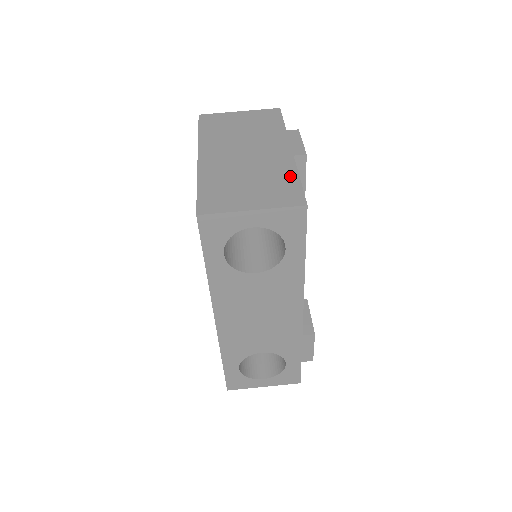
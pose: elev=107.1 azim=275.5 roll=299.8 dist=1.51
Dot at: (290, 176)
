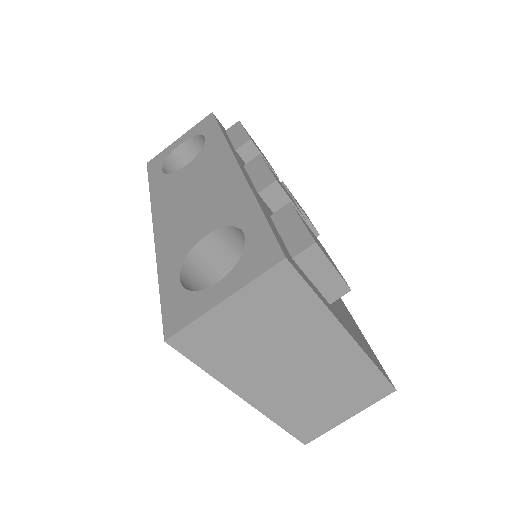
Dot at: (367, 372)
